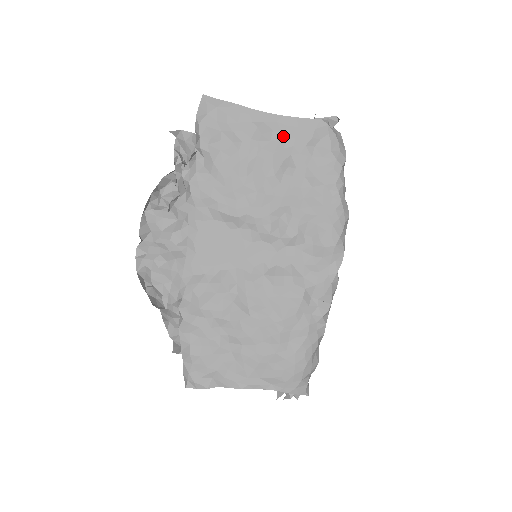
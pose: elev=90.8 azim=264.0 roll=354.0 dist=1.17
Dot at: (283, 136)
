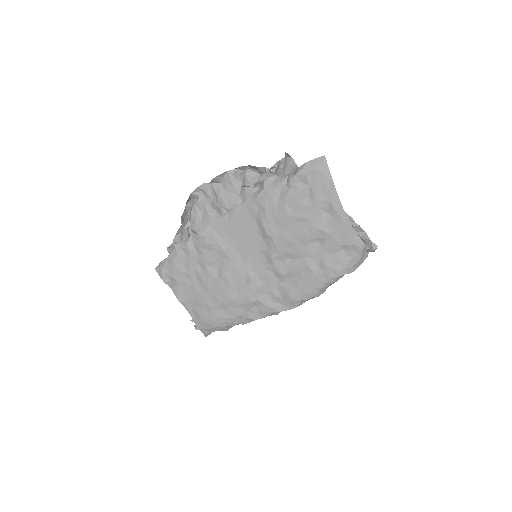
Dot at: (335, 227)
